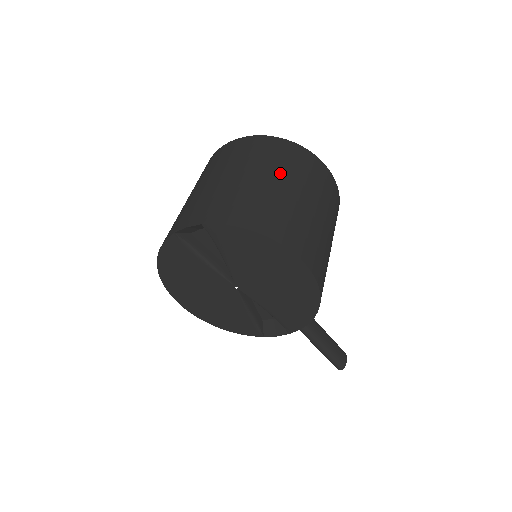
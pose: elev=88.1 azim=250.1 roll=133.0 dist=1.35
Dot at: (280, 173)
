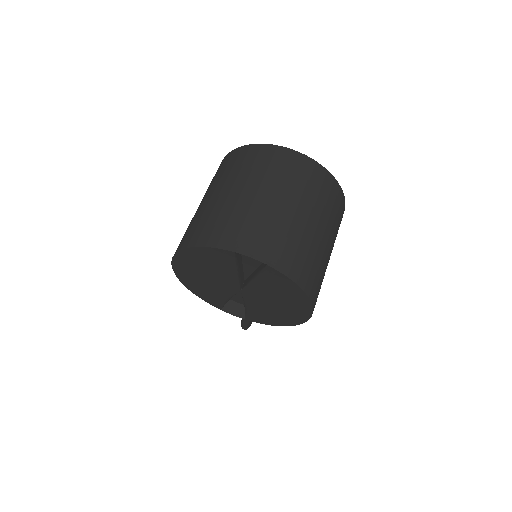
Dot at: (326, 224)
